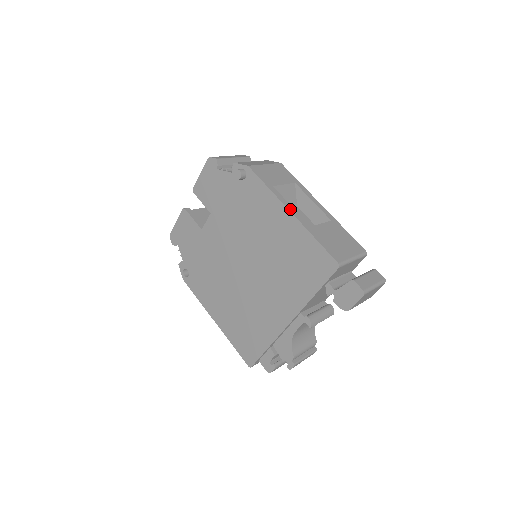
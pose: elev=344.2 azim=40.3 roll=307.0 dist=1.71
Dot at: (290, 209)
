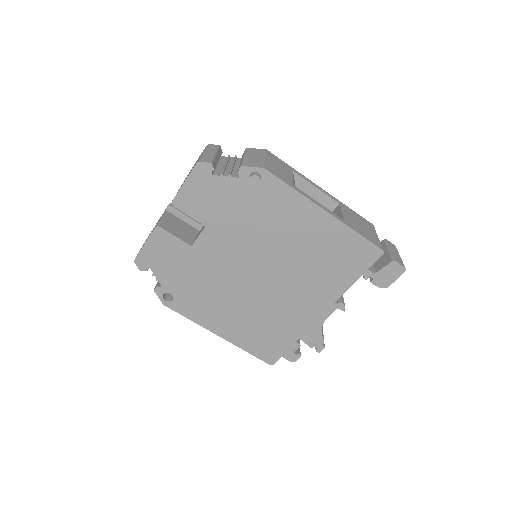
Dot at: (323, 207)
